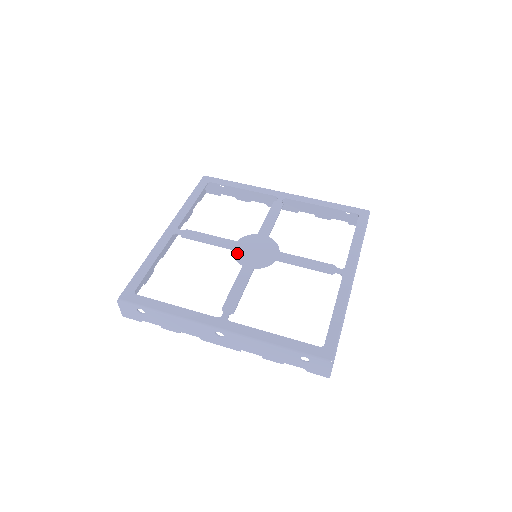
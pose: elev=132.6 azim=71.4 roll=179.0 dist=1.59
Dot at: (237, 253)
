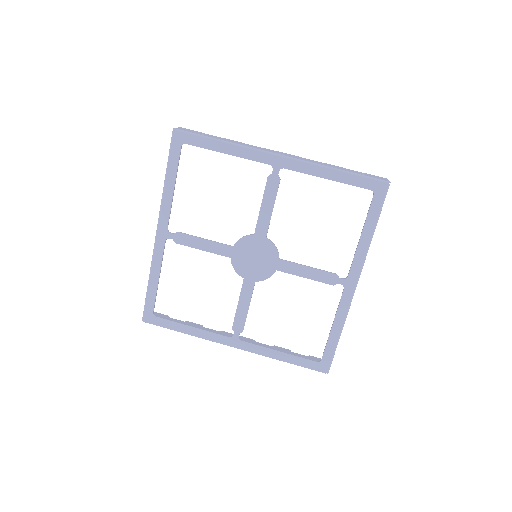
Dot at: (236, 264)
